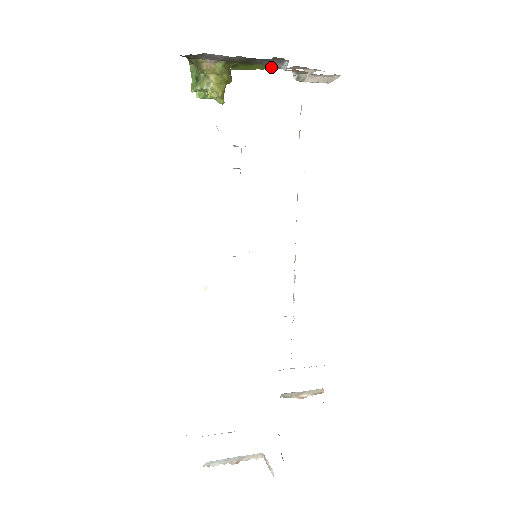
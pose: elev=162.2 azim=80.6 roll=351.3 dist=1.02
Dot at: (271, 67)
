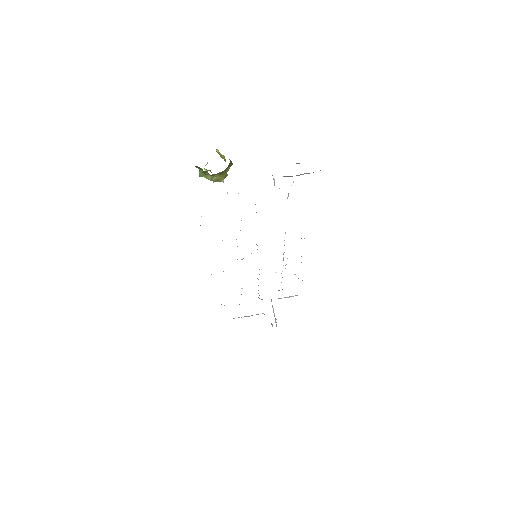
Dot at: occluded
